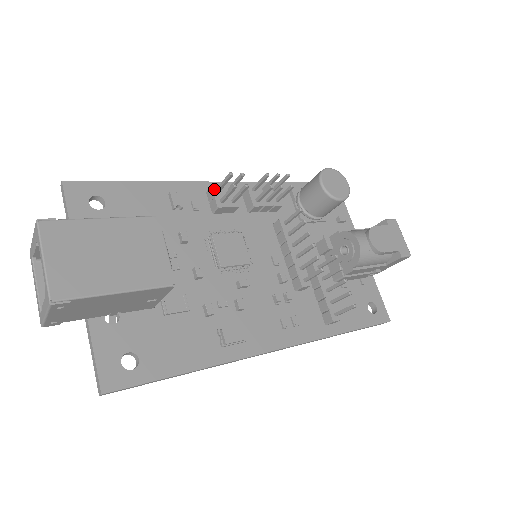
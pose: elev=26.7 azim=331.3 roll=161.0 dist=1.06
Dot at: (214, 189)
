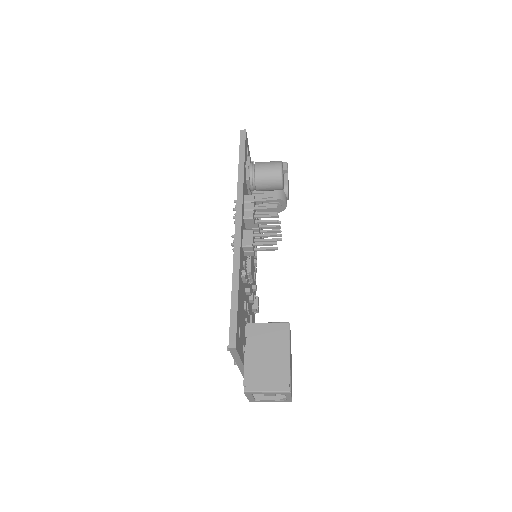
Dot at: (253, 247)
